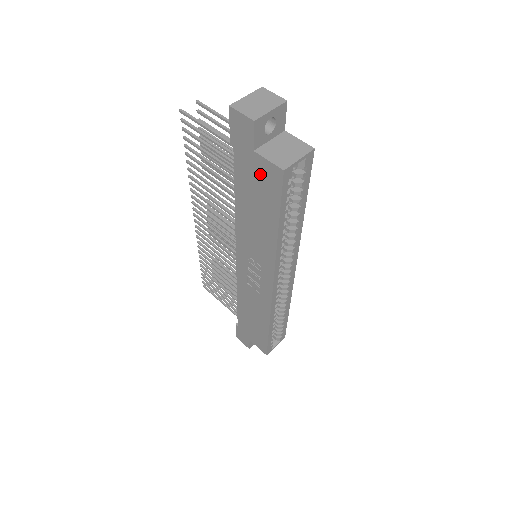
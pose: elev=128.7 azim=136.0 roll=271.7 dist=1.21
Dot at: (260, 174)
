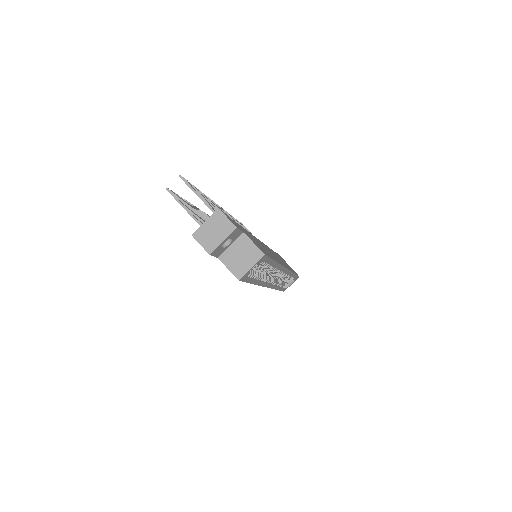
Dot at: occluded
